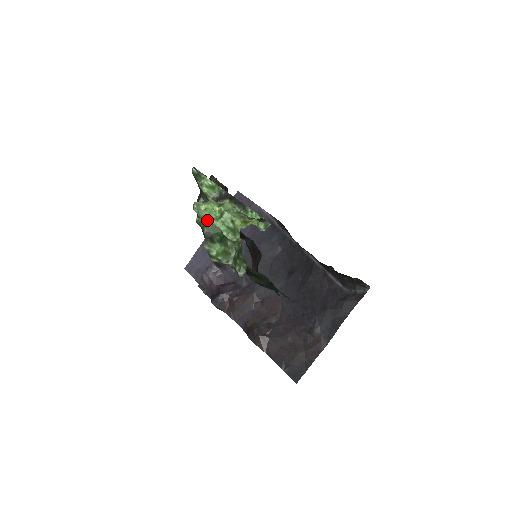
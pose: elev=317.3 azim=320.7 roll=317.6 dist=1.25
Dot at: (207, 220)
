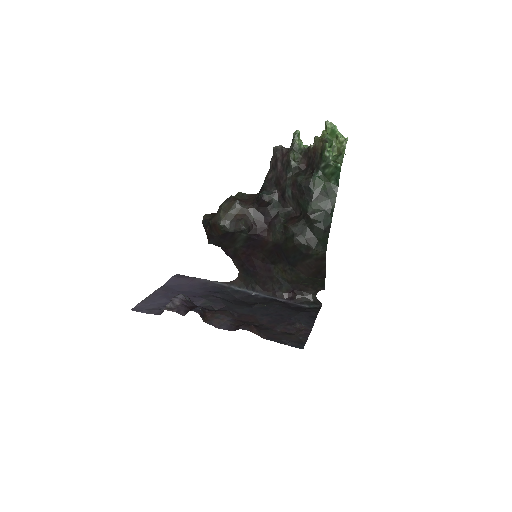
Dot at: (335, 127)
